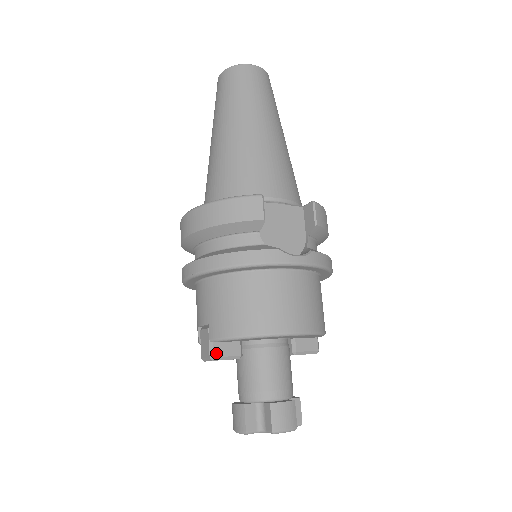
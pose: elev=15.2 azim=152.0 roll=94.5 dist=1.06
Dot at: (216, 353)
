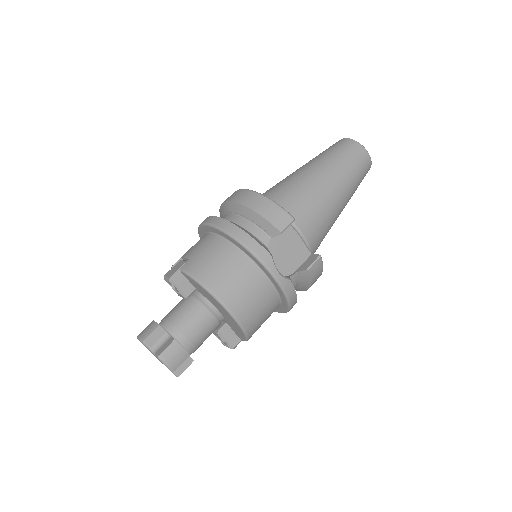
Dot at: (176, 279)
